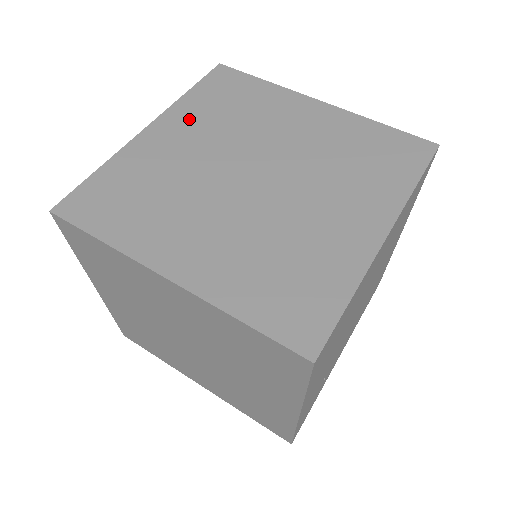
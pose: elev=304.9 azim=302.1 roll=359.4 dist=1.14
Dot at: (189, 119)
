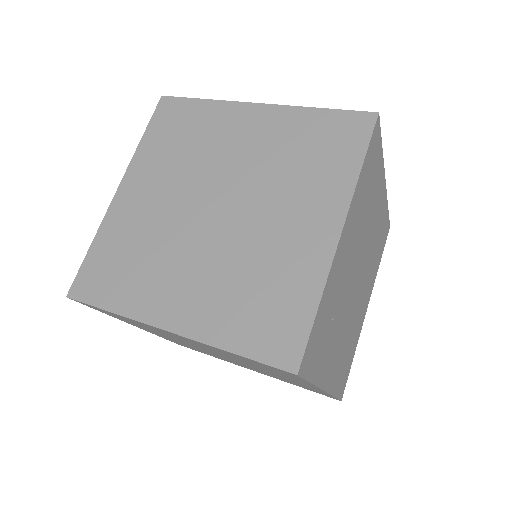
Dot at: occluded
